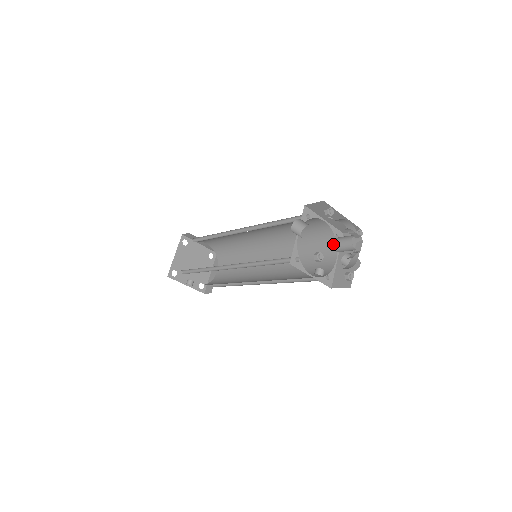
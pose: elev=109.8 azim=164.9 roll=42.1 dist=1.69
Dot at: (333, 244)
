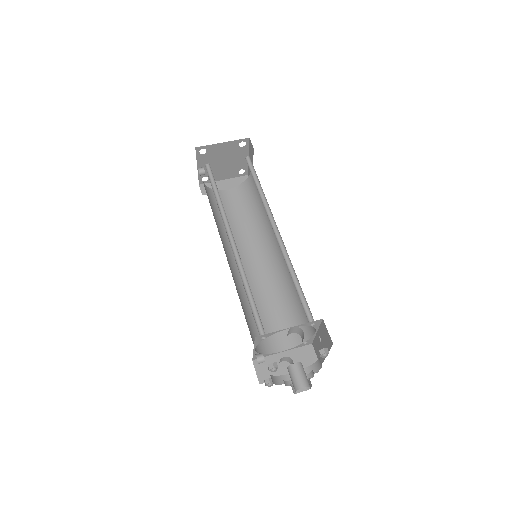
Dot at: (293, 365)
